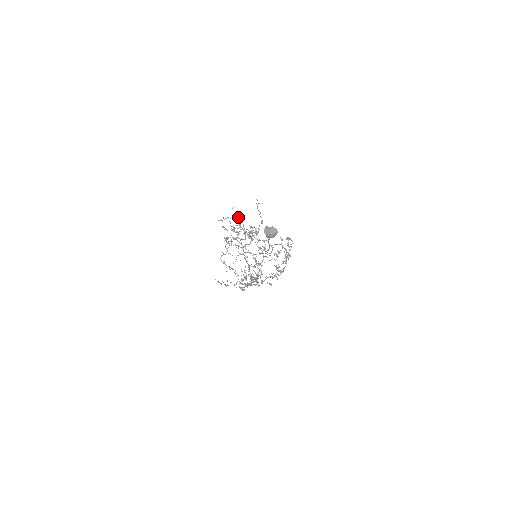
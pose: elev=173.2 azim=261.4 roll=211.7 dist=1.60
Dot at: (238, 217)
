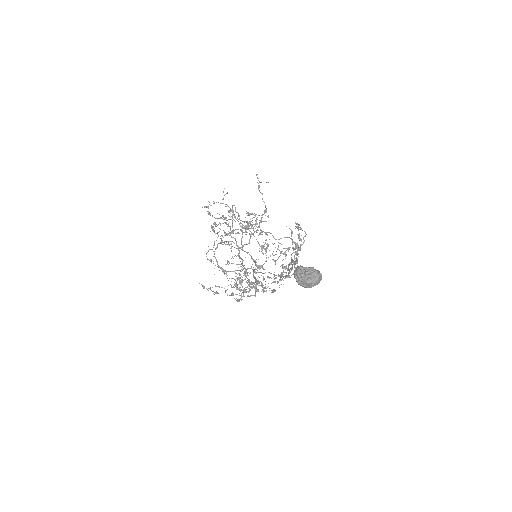
Dot at: occluded
